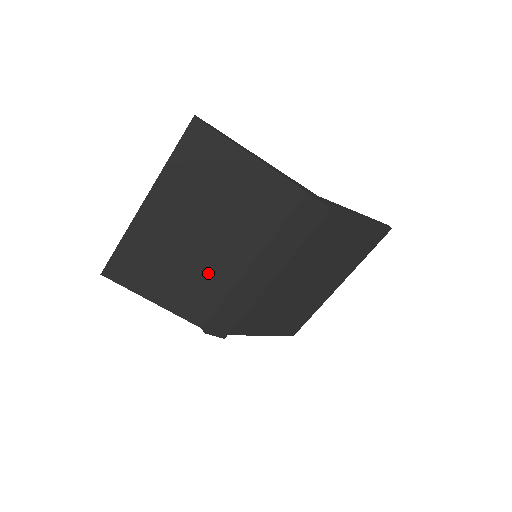
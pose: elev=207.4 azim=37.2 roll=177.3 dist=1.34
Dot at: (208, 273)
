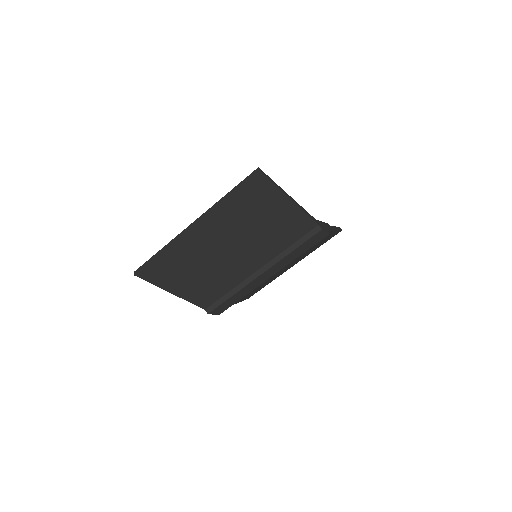
Dot at: (226, 274)
